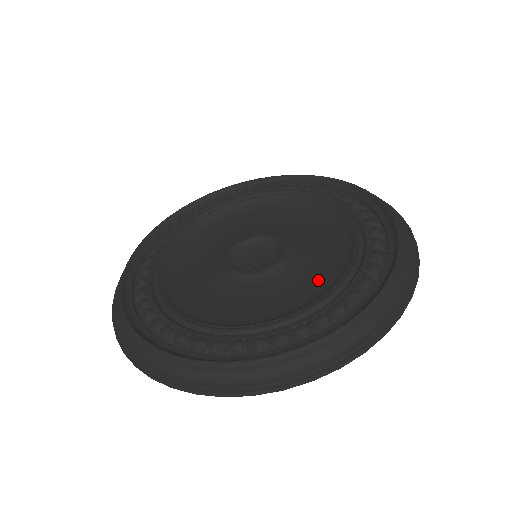
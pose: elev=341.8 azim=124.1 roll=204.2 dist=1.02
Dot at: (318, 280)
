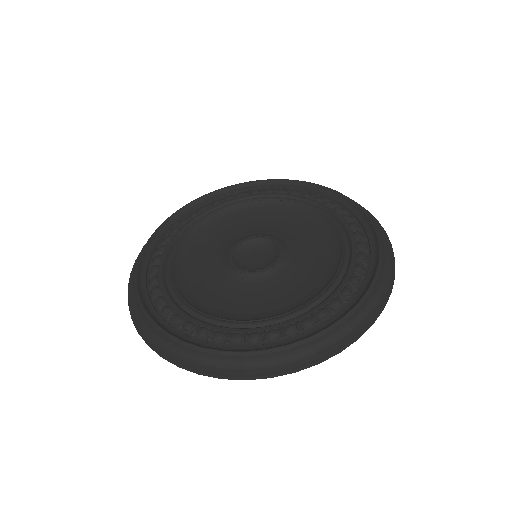
Dot at: (321, 264)
